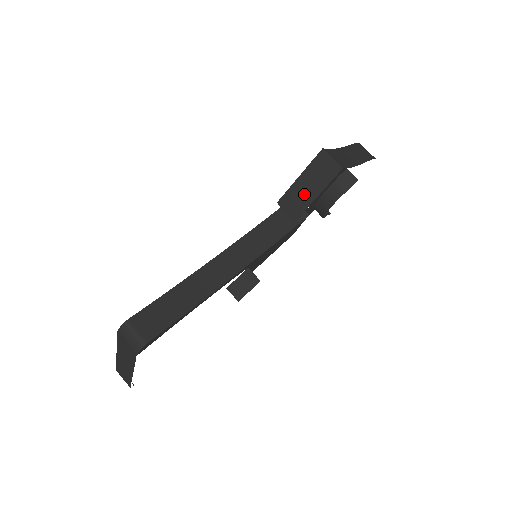
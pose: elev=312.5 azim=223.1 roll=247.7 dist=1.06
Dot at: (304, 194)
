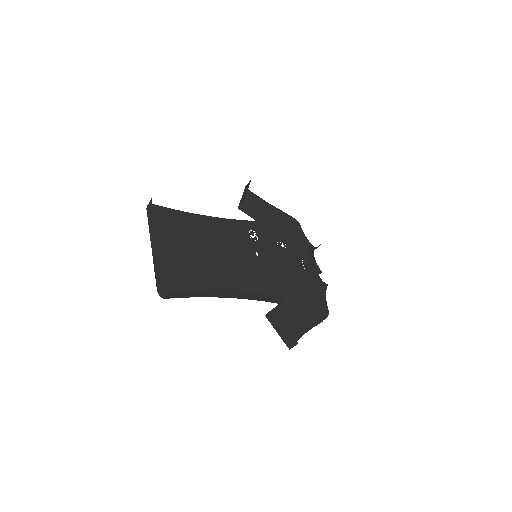
Dot at: (244, 195)
